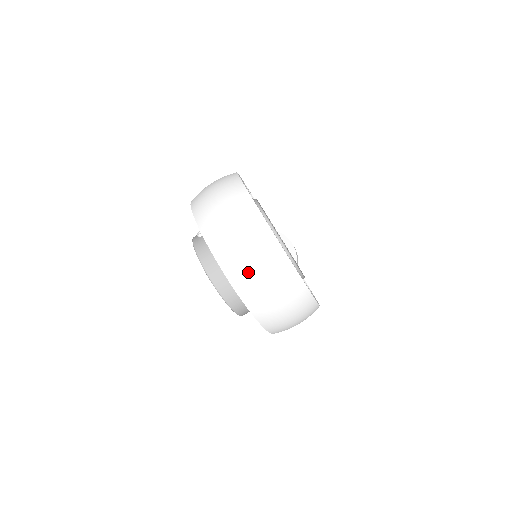
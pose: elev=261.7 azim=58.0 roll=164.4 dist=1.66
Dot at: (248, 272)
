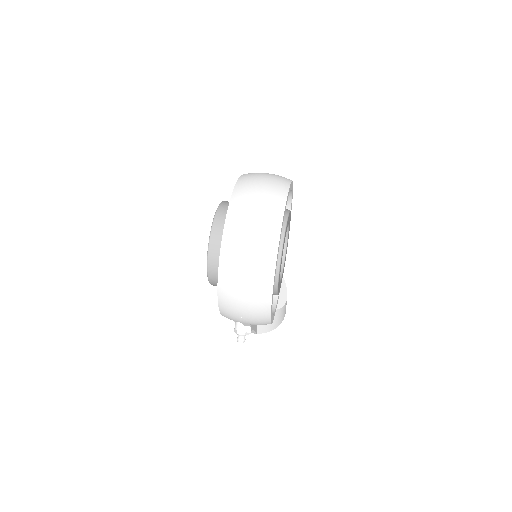
Dot at: (246, 212)
